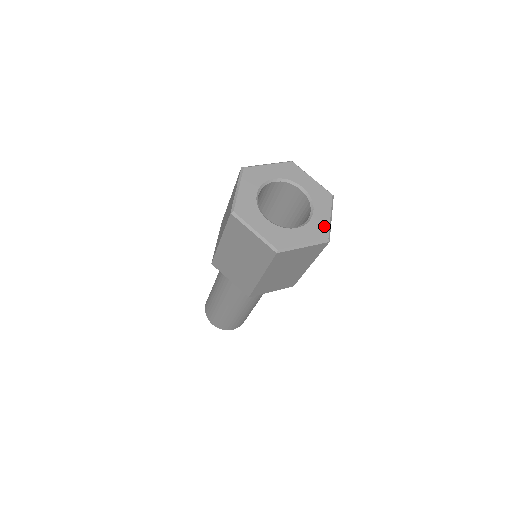
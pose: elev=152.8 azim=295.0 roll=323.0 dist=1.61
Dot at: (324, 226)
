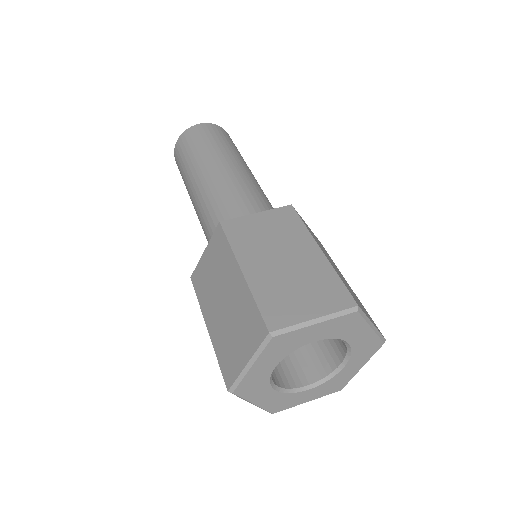
Dot at: (345, 380)
